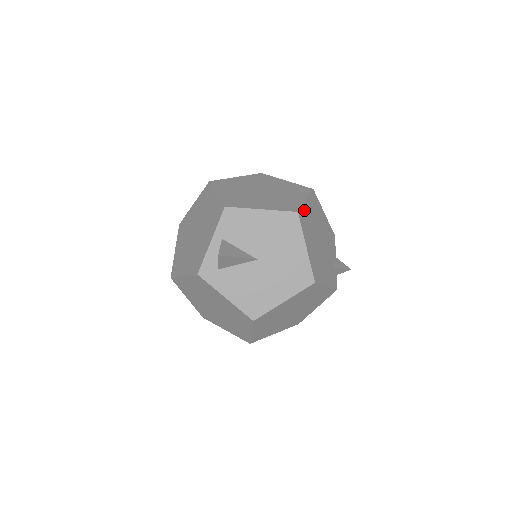
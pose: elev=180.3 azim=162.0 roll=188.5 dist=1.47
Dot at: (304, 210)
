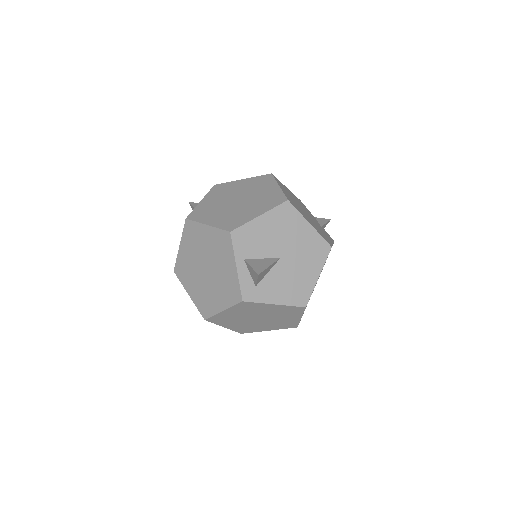
Dot at: (286, 195)
